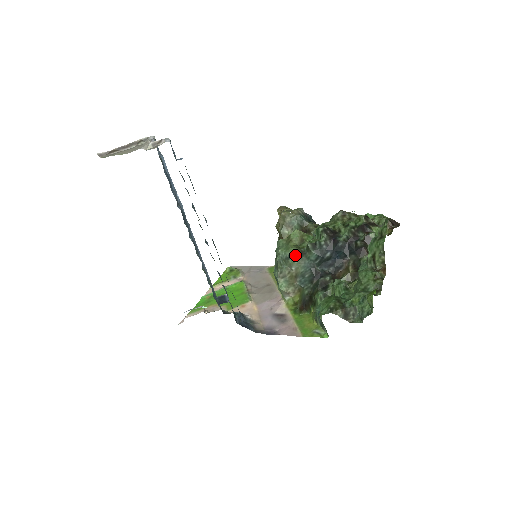
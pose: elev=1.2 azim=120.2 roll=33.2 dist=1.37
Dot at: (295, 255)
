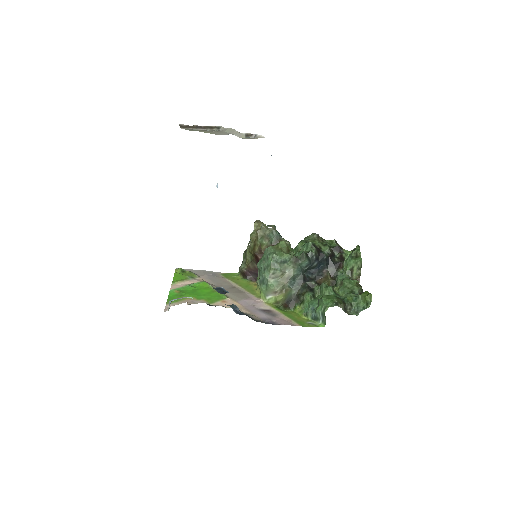
Dot at: (291, 260)
